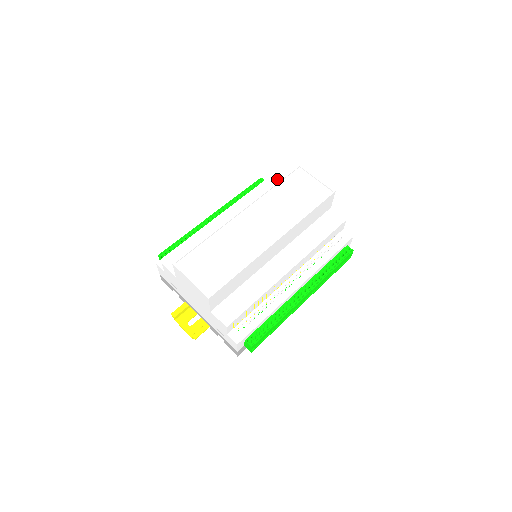
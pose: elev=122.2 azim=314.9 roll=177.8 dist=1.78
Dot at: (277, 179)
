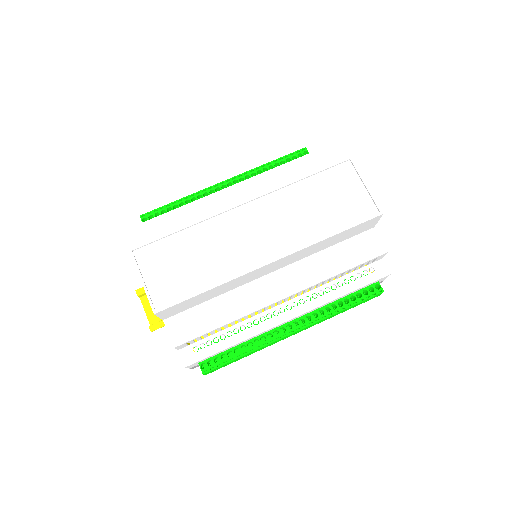
Dot at: (319, 161)
